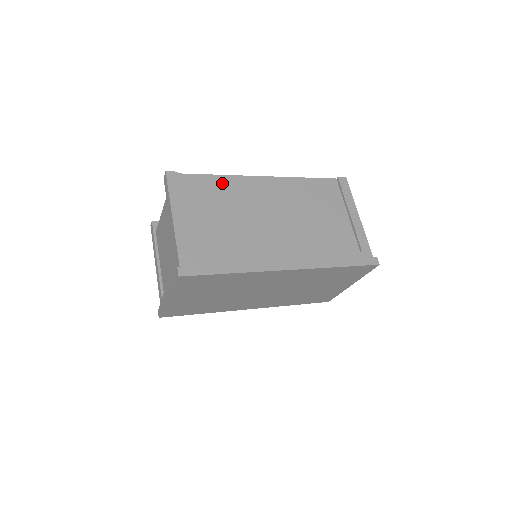
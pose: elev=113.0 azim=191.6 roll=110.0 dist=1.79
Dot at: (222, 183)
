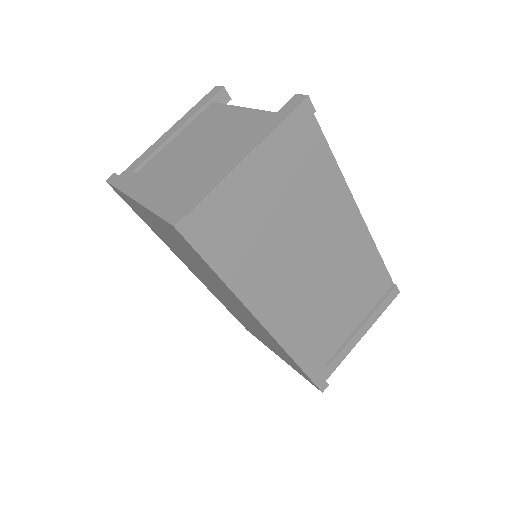
Dot at: (329, 175)
